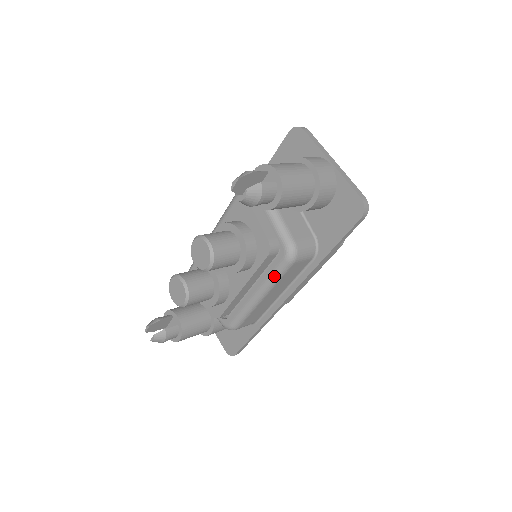
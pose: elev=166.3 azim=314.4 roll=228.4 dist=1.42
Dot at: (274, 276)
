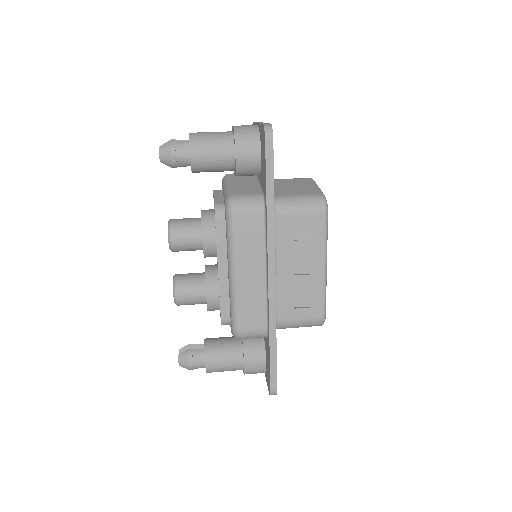
Dot at: (228, 239)
